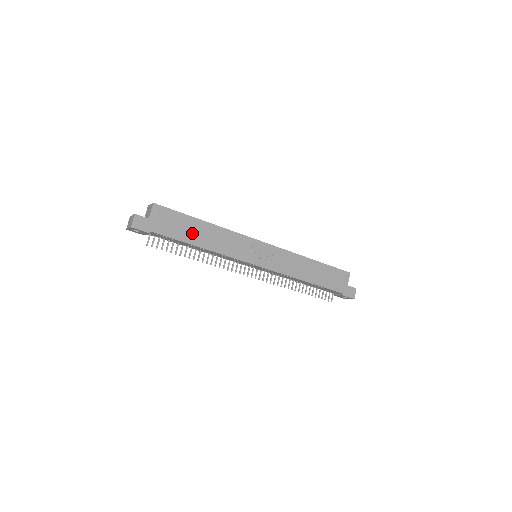
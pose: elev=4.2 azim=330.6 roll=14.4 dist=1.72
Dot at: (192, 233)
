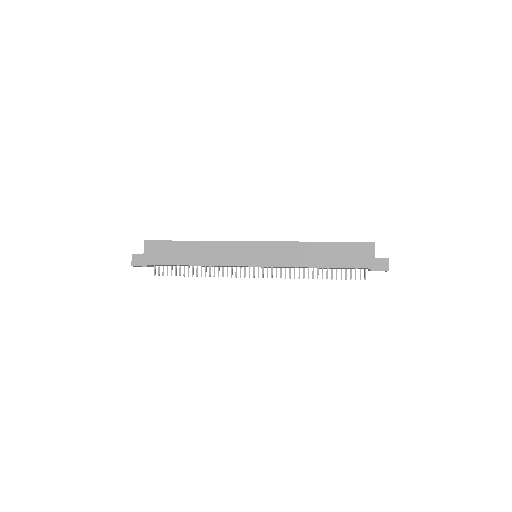
Dot at: (182, 255)
